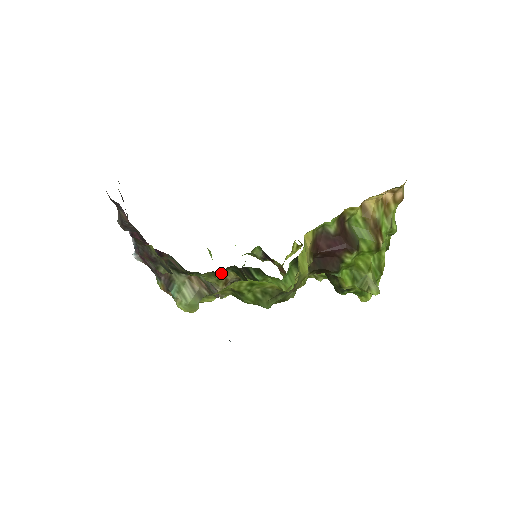
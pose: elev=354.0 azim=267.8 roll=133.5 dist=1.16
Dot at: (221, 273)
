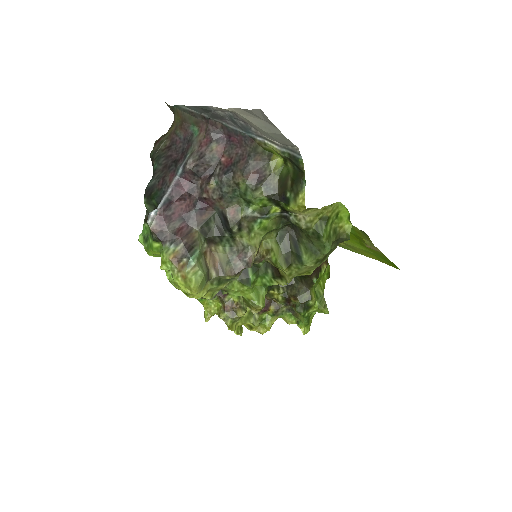
Dot at: (281, 226)
